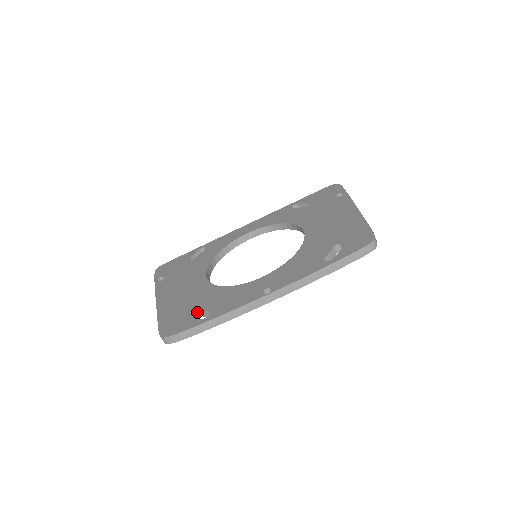
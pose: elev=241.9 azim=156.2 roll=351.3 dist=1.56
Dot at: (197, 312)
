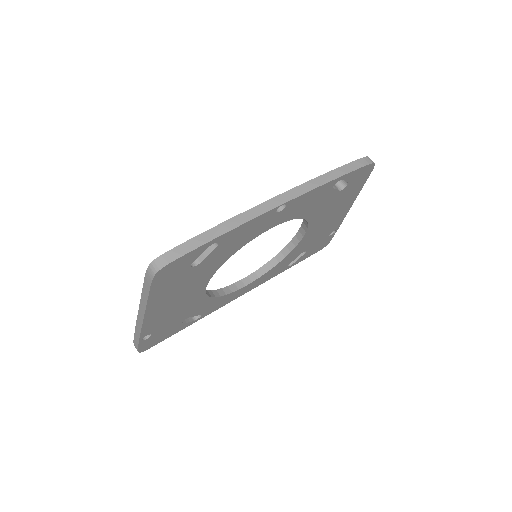
Dot at: occluded
